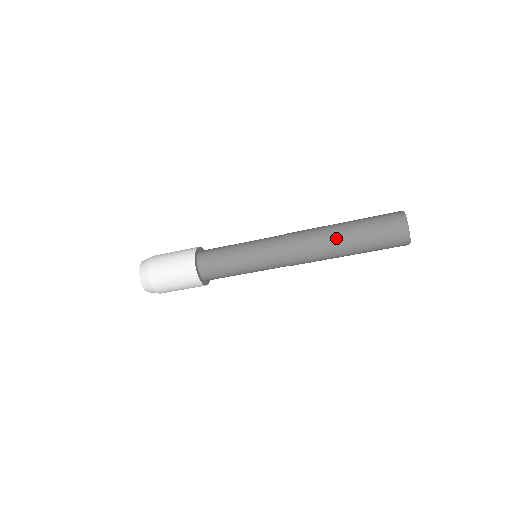
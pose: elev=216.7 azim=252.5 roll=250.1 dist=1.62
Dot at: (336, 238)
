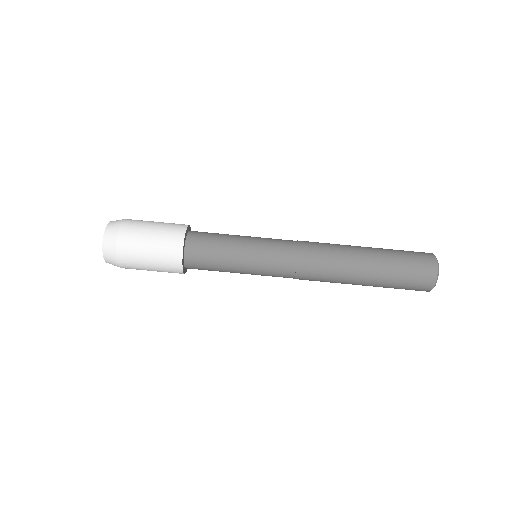
Dot at: (357, 246)
